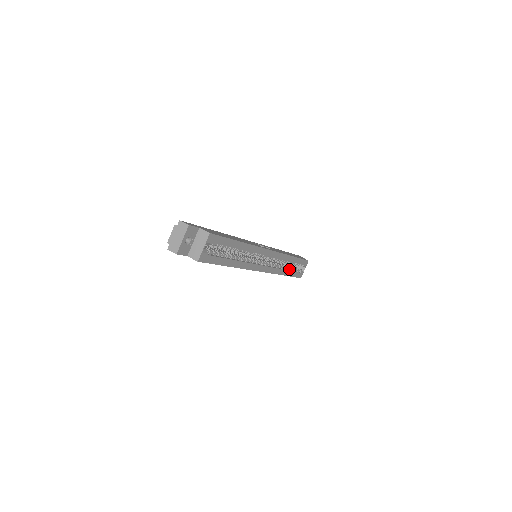
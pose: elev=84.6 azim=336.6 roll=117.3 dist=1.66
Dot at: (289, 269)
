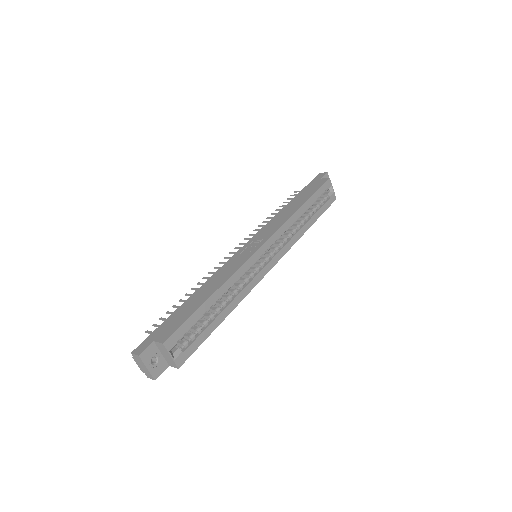
Dot at: (310, 216)
